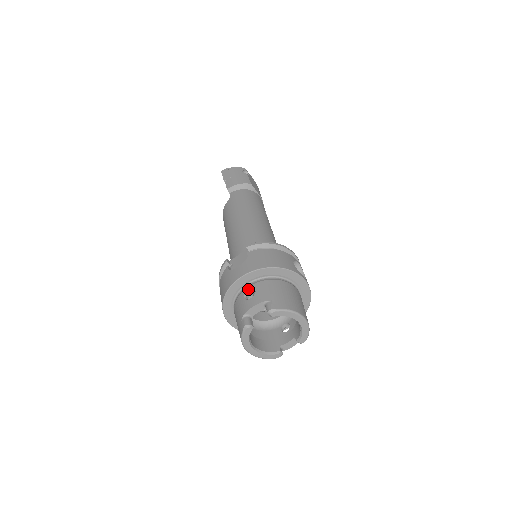
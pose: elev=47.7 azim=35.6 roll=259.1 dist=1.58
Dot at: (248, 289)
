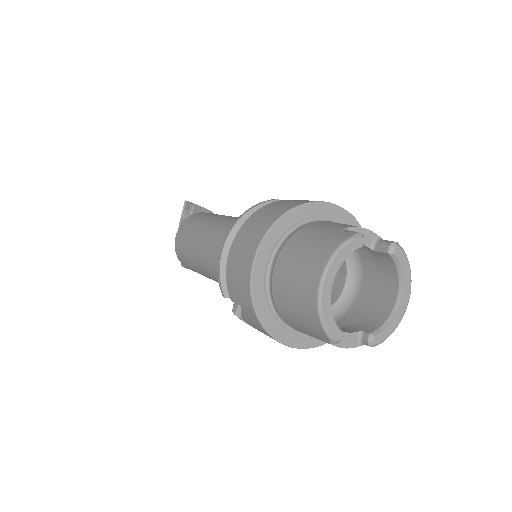
Dot at: (336, 222)
